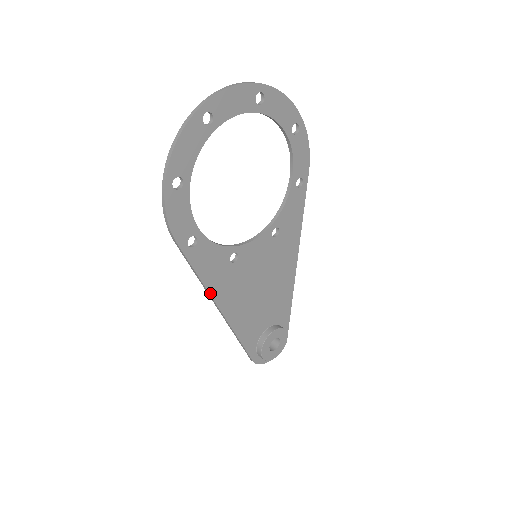
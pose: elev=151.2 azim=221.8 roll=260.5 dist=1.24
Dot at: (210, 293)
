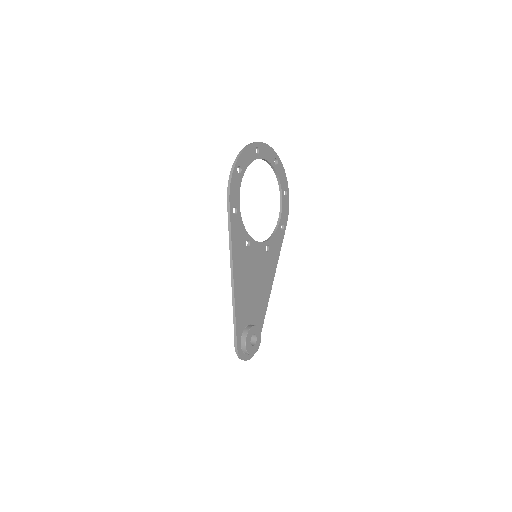
Dot at: (233, 256)
